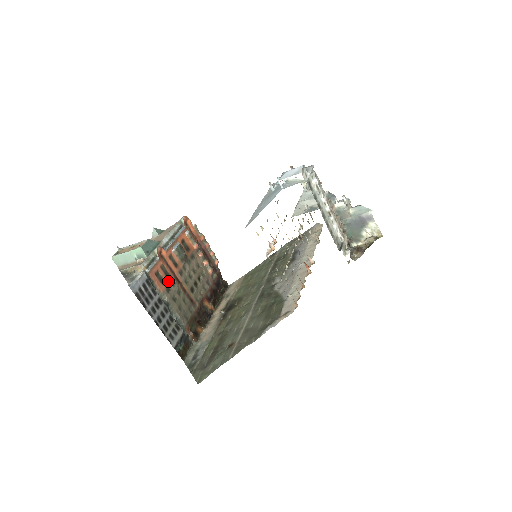
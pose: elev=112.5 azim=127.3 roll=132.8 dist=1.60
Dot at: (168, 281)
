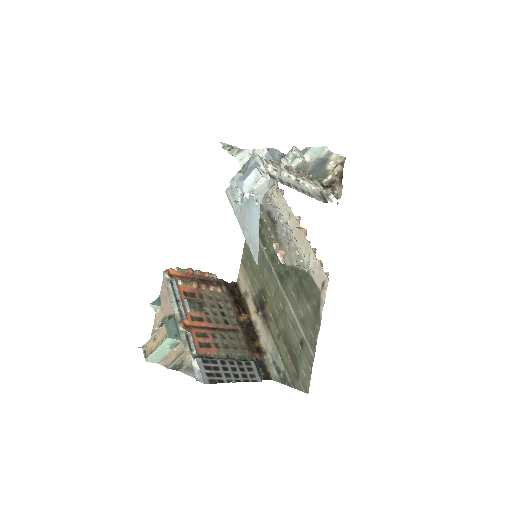
Dot at: (210, 340)
